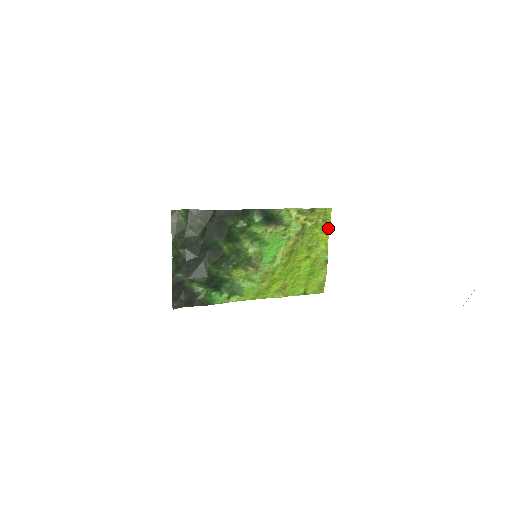
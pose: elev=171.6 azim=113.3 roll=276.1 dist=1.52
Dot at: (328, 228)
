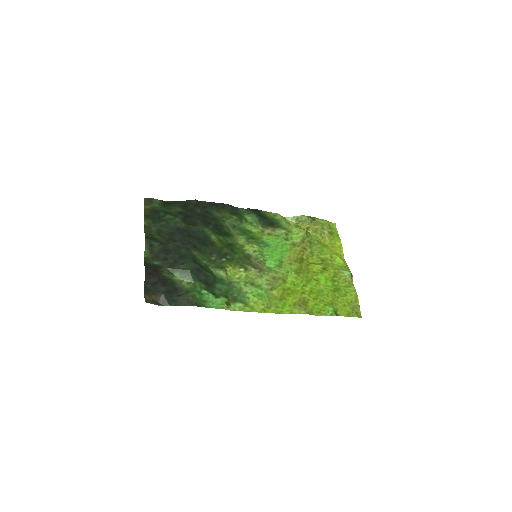
Dot at: (338, 242)
